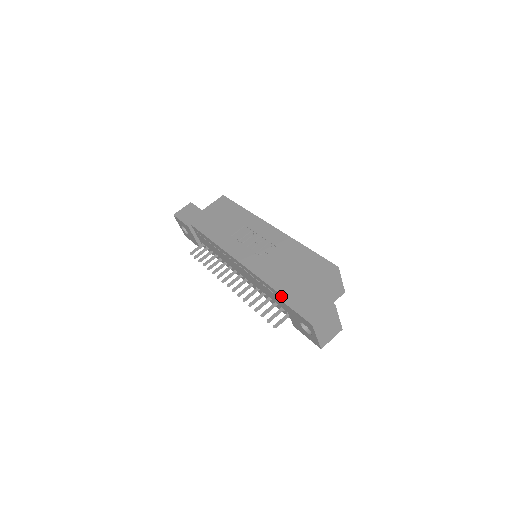
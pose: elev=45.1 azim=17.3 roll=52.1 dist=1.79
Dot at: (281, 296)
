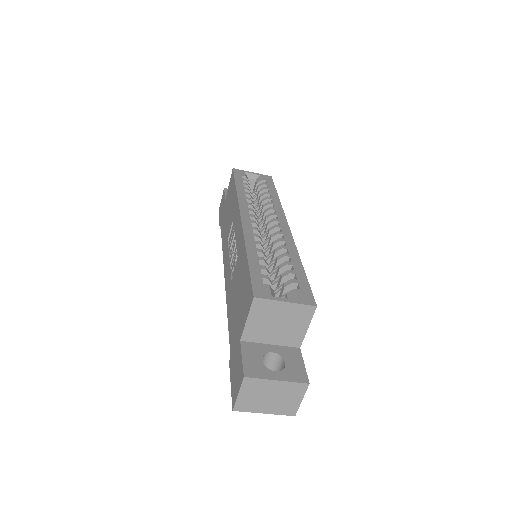
Dot at: occluded
